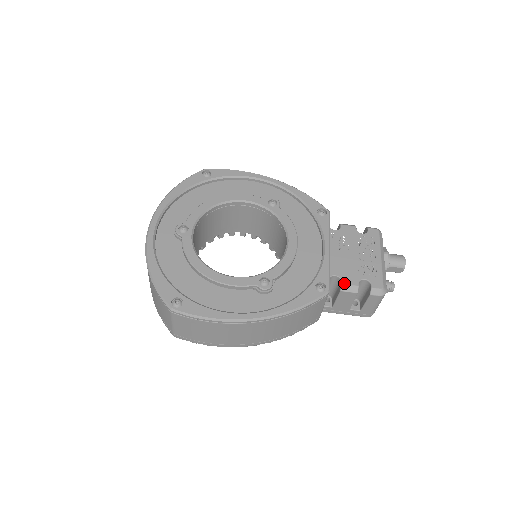
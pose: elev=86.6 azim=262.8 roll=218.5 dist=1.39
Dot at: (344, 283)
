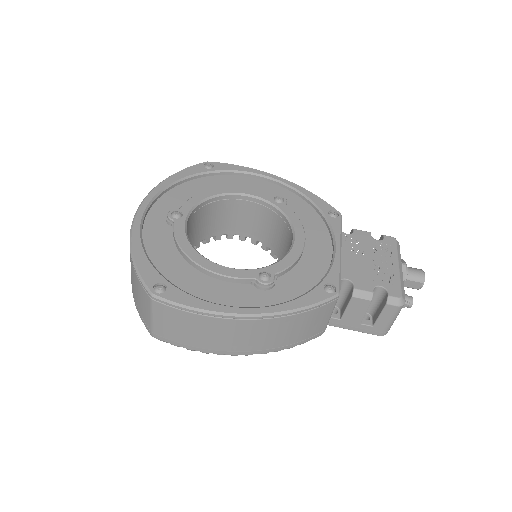
Dot at: (357, 288)
